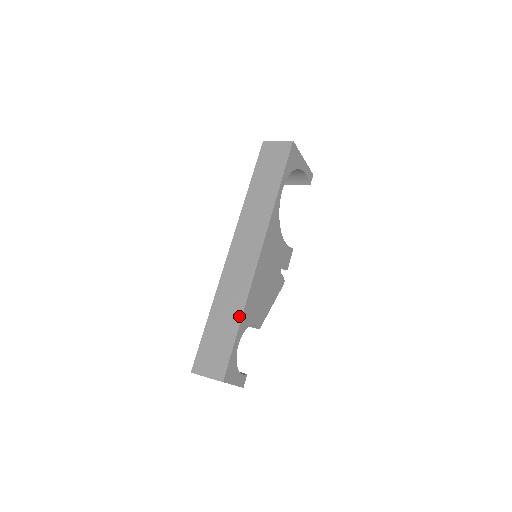
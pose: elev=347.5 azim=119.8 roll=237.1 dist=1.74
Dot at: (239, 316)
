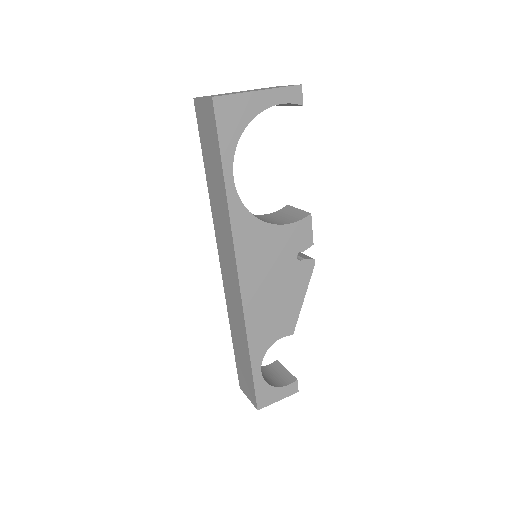
Dot at: (247, 349)
